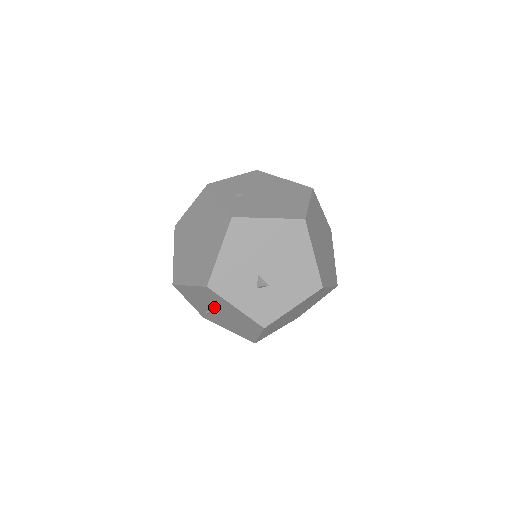
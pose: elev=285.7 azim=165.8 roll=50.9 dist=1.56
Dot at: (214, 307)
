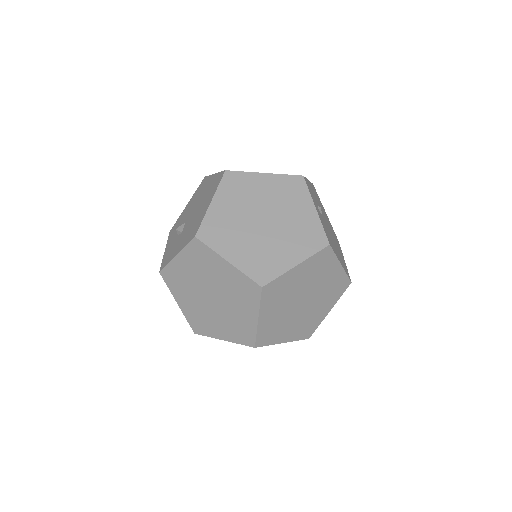
Dot at: occluded
